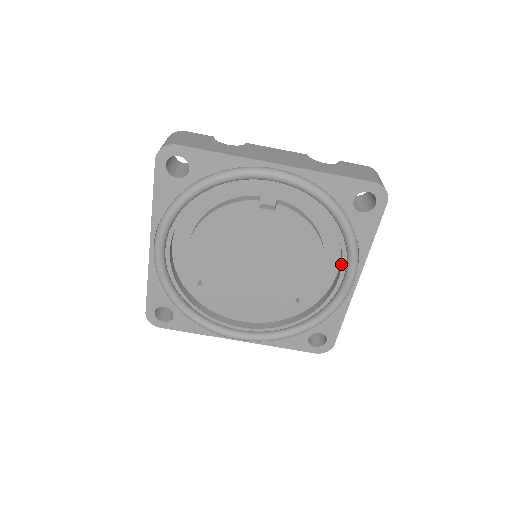
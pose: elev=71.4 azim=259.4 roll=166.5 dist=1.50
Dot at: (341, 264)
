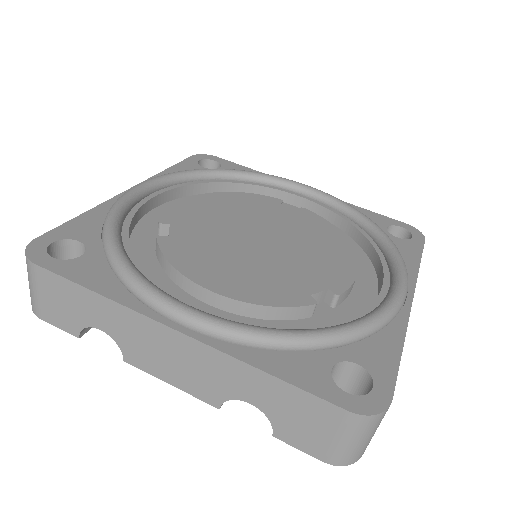
Dot at: (382, 277)
